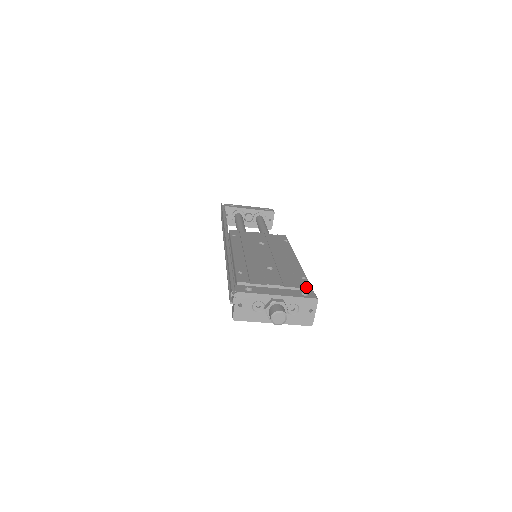
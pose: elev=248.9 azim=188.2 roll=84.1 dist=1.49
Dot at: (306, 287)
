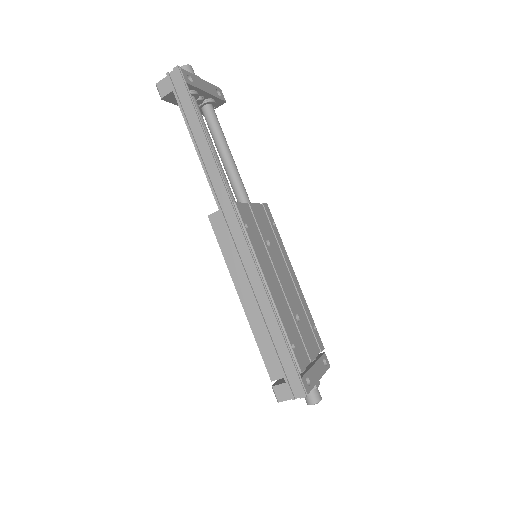
Dot at: (323, 349)
